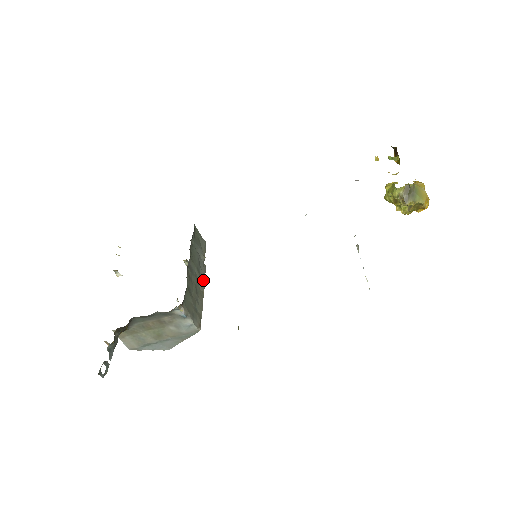
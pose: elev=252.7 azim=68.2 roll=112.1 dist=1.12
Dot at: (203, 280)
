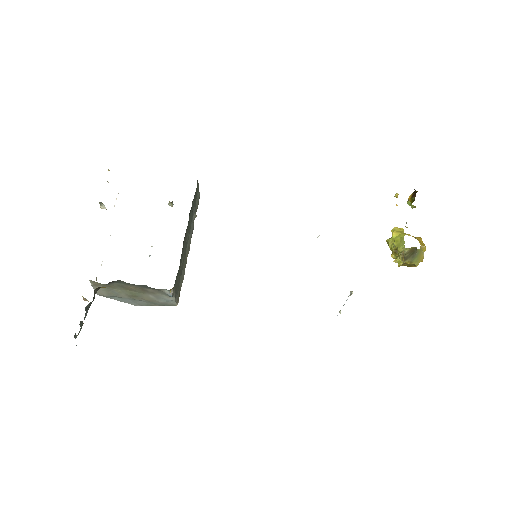
Dot at: (189, 244)
